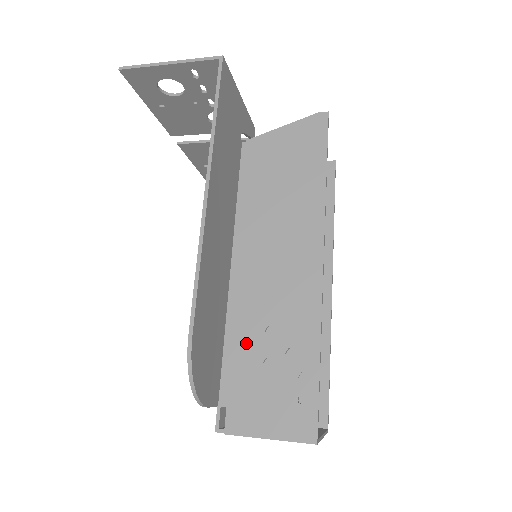
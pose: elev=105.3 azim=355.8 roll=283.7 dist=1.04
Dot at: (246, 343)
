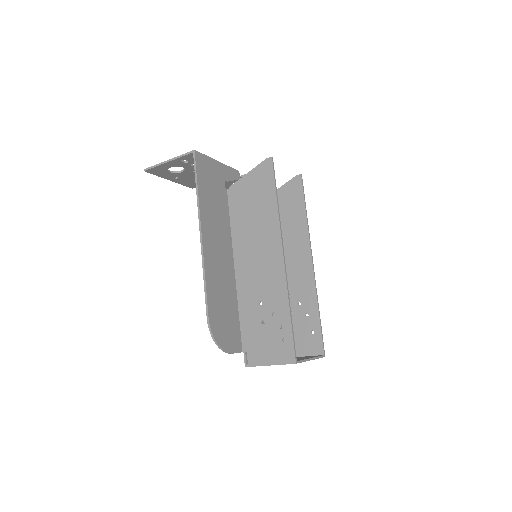
Dot at: (250, 313)
